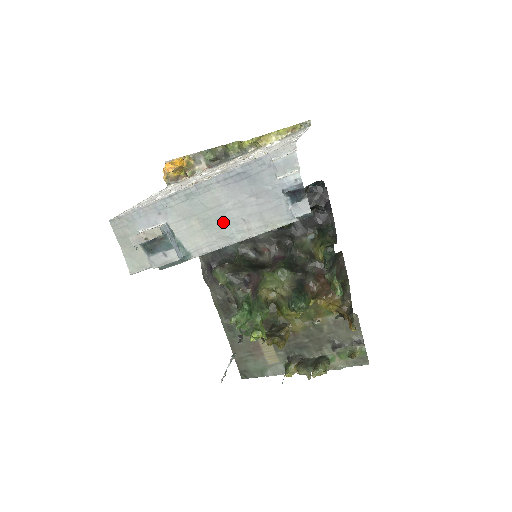
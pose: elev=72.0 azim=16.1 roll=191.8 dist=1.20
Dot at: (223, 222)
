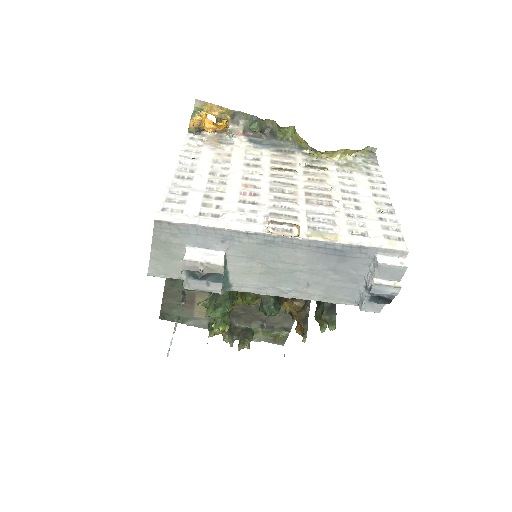
Dot at: (287, 277)
